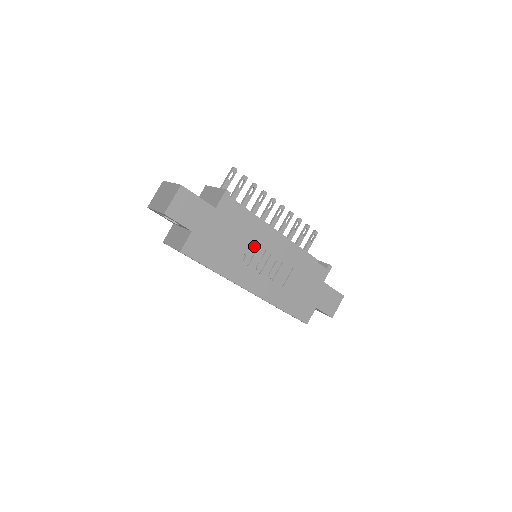
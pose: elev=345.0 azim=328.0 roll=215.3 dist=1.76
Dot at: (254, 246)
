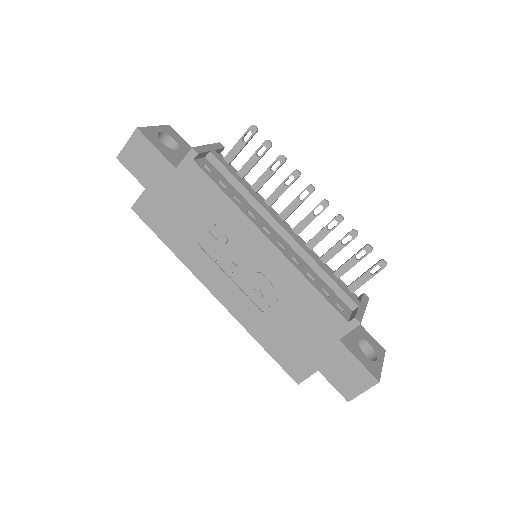
Dot at: (225, 237)
